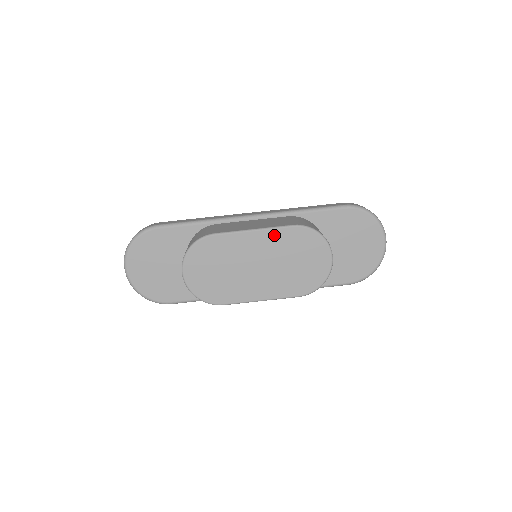
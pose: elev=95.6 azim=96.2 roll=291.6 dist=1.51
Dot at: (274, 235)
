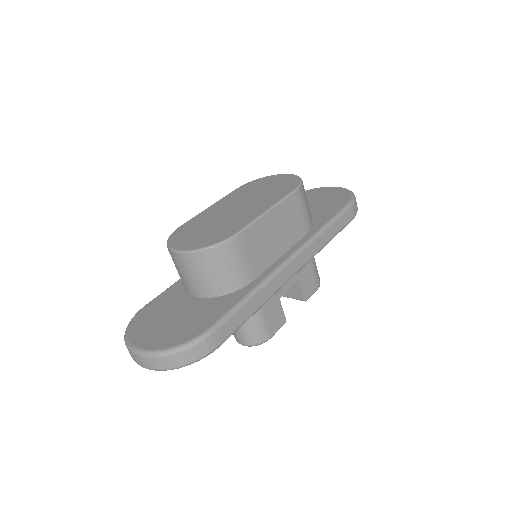
Dot at: (228, 198)
